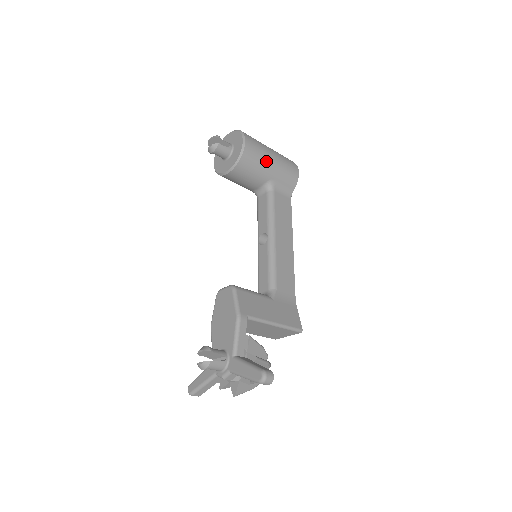
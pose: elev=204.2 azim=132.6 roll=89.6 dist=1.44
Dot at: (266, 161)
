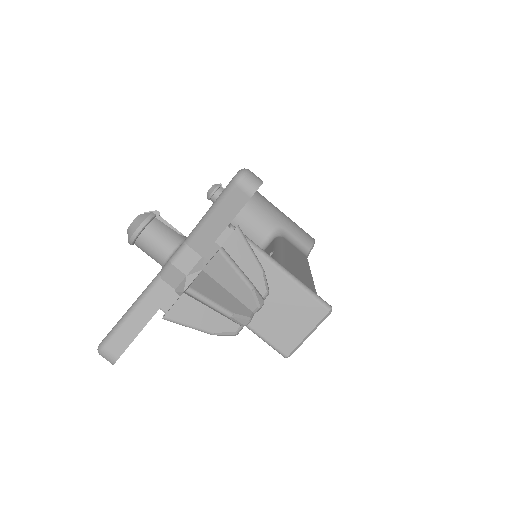
Dot at: (273, 208)
